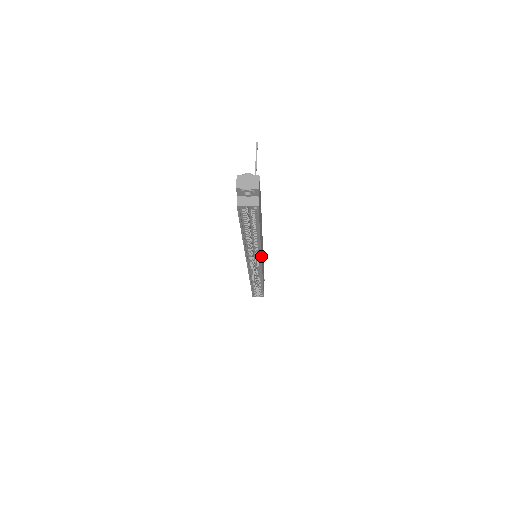
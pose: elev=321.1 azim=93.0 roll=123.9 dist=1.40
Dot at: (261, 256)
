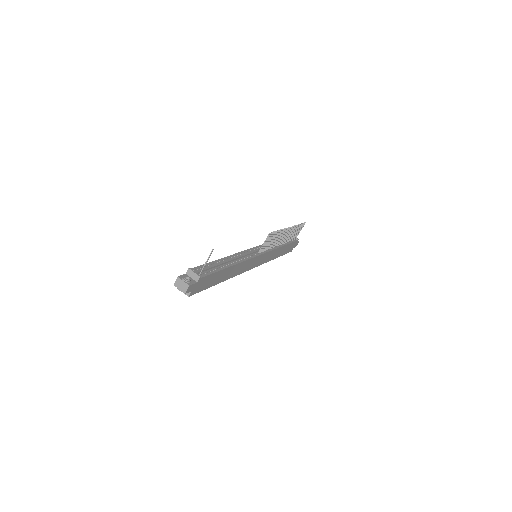
Dot at: (240, 273)
